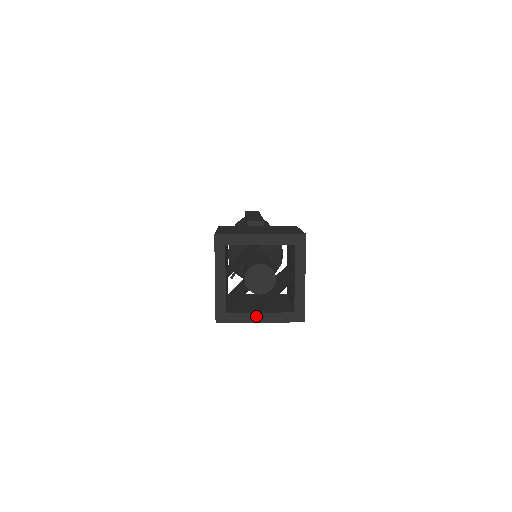
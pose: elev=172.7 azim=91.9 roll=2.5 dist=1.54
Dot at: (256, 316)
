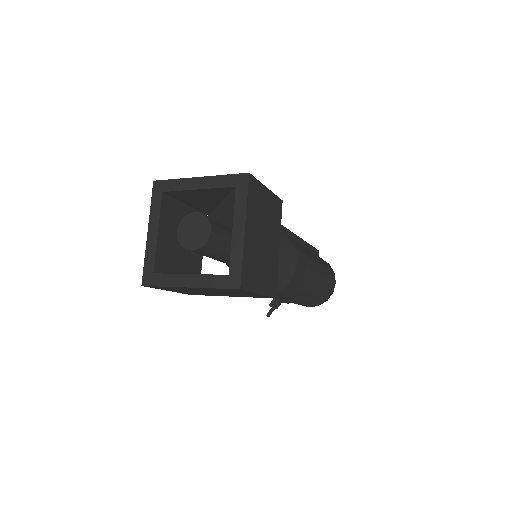
Dot at: (185, 278)
